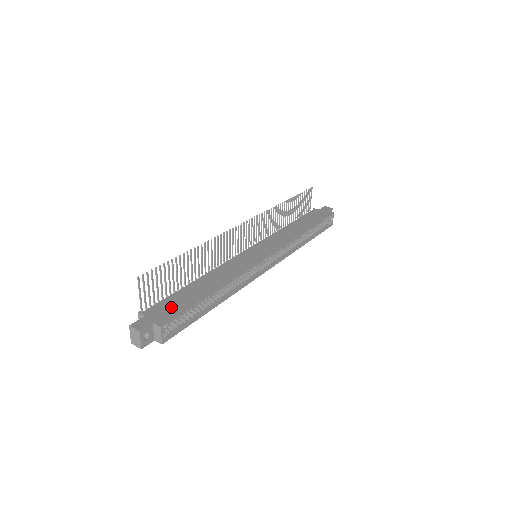
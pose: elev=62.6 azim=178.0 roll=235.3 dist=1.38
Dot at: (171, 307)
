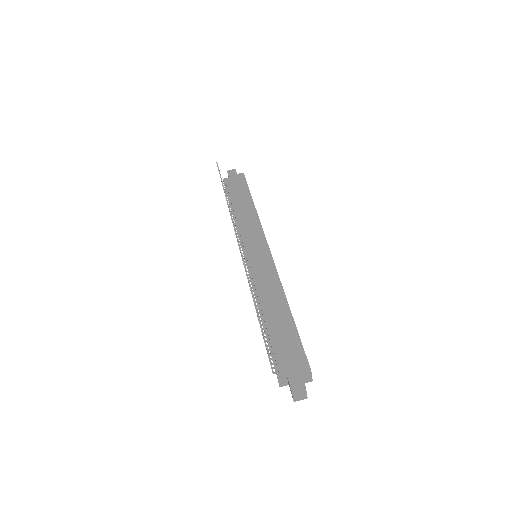
Dot at: (289, 350)
